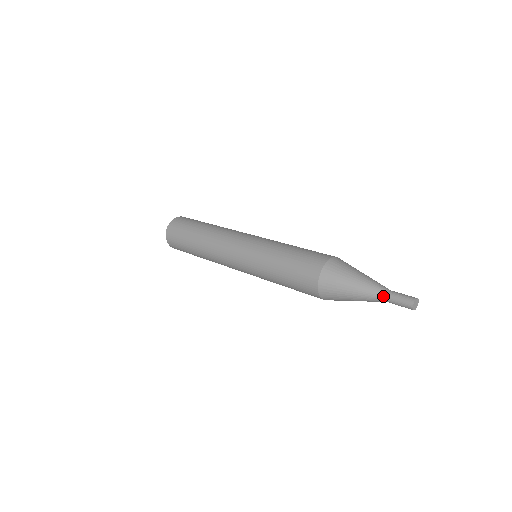
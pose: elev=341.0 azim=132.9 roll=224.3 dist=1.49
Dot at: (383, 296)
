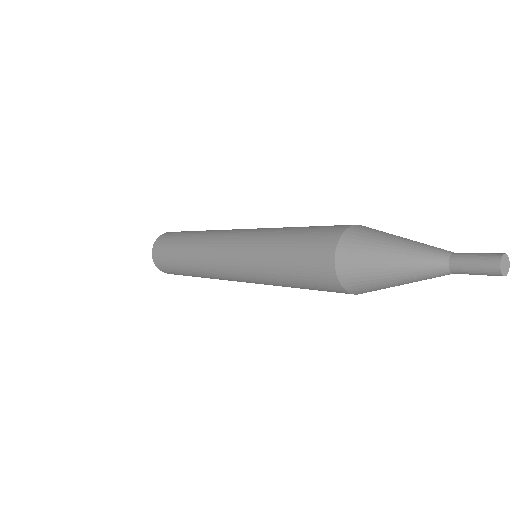
Dot at: (447, 252)
